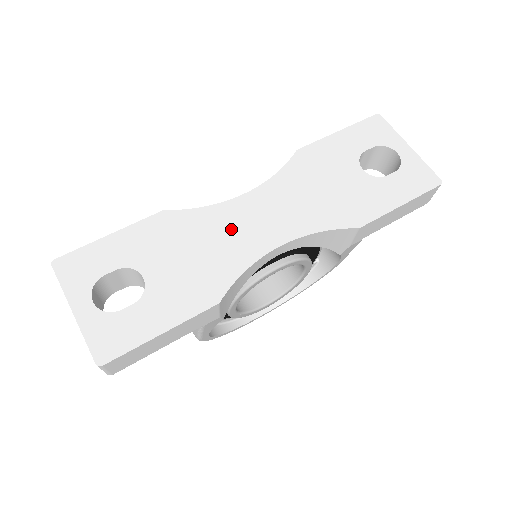
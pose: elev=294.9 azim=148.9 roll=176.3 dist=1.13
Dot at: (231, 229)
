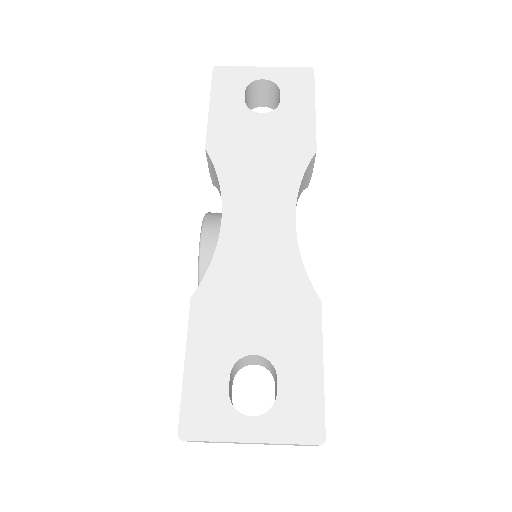
Dot at: (252, 250)
